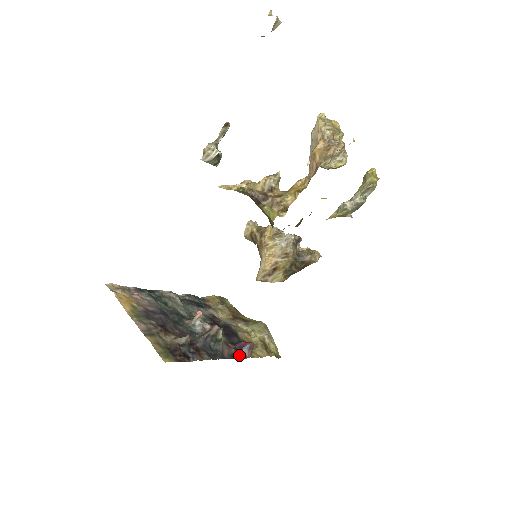
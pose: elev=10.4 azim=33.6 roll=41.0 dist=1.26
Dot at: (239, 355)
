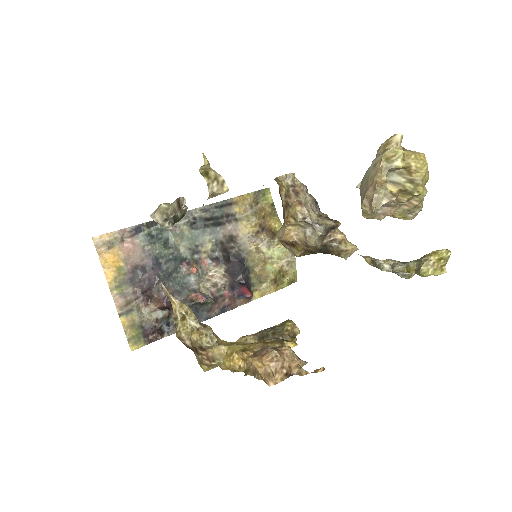
Dot at: (232, 306)
